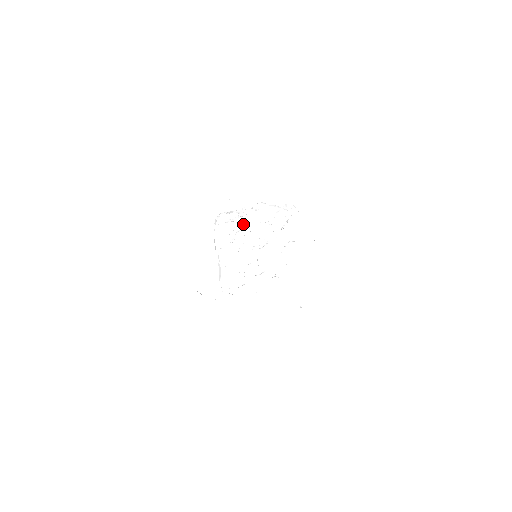
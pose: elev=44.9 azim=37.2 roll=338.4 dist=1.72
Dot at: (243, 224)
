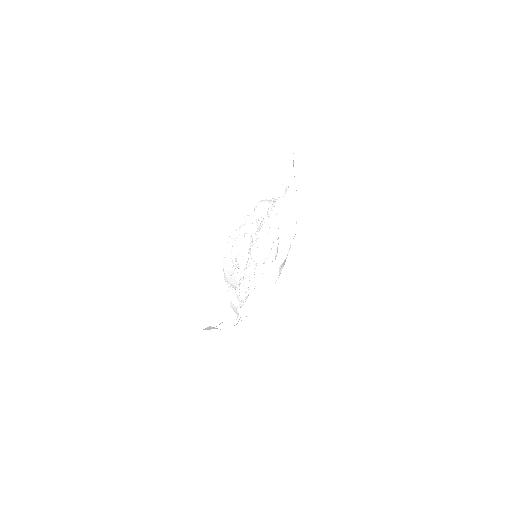
Dot at: occluded
